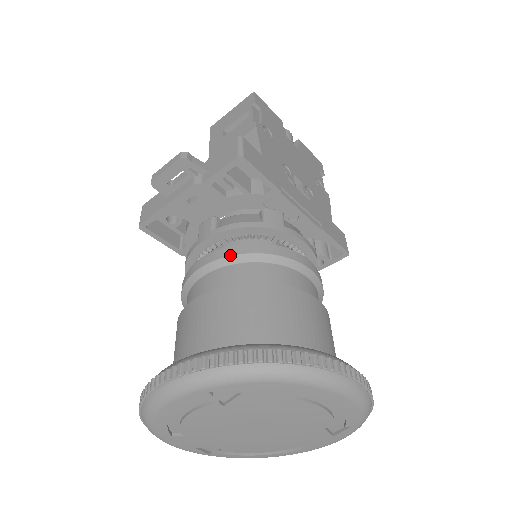
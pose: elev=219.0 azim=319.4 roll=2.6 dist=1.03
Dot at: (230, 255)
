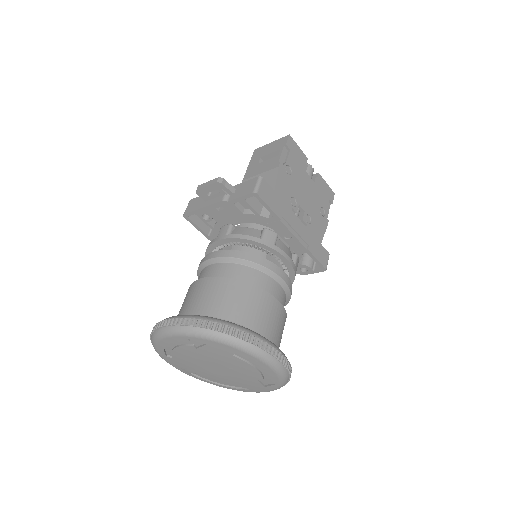
Dot at: (230, 257)
